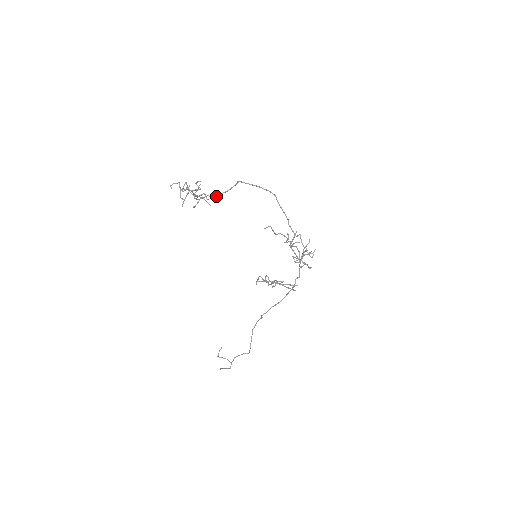
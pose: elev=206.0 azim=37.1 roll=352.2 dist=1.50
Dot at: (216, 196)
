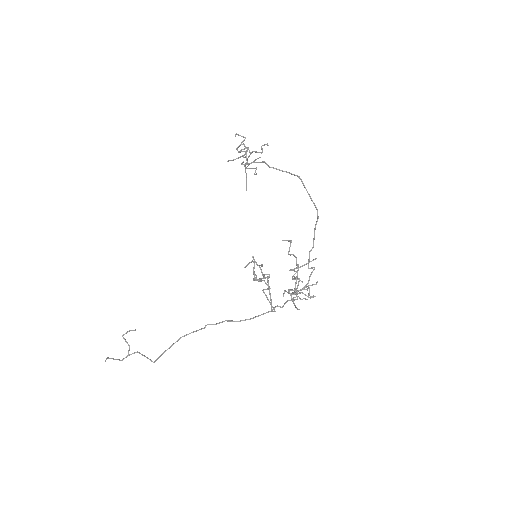
Dot at: (272, 167)
